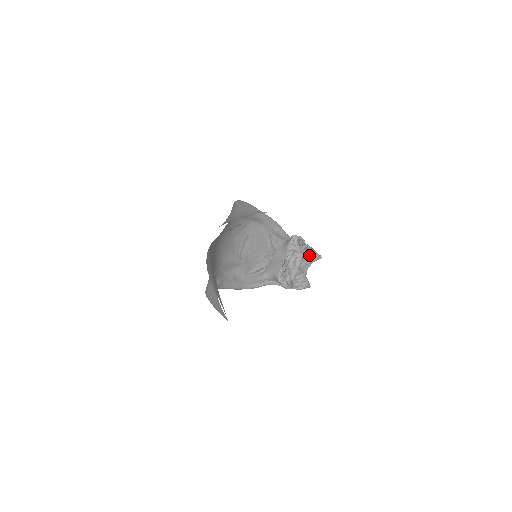
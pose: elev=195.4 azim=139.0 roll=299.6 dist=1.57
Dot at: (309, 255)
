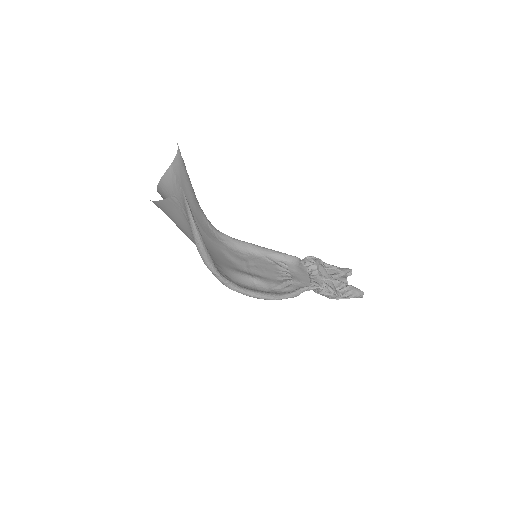
Dot at: (333, 269)
